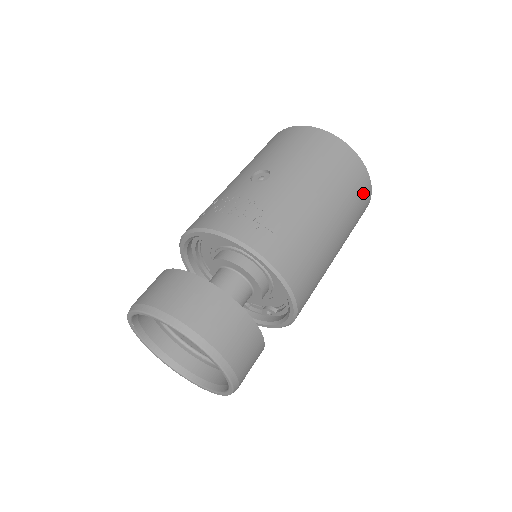
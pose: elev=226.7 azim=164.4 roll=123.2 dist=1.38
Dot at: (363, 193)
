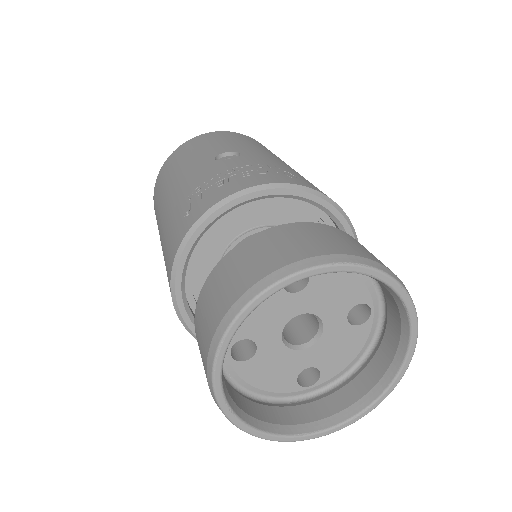
Dot at: occluded
